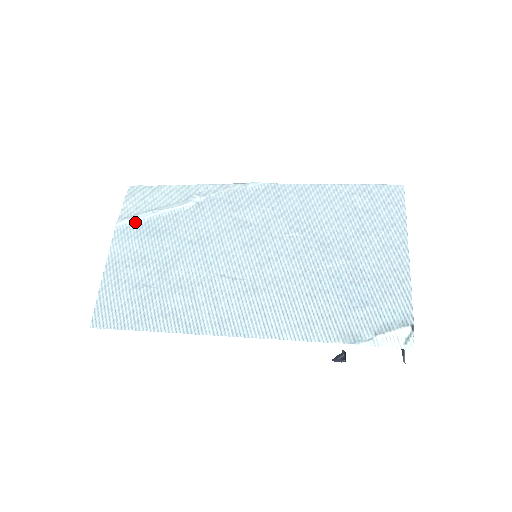
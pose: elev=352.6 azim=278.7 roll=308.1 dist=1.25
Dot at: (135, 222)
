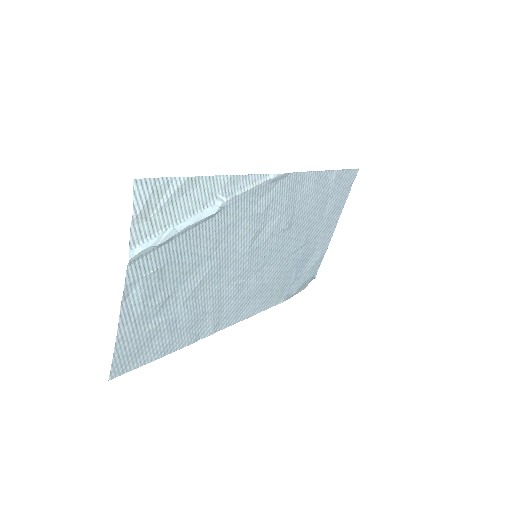
Dot at: (154, 249)
